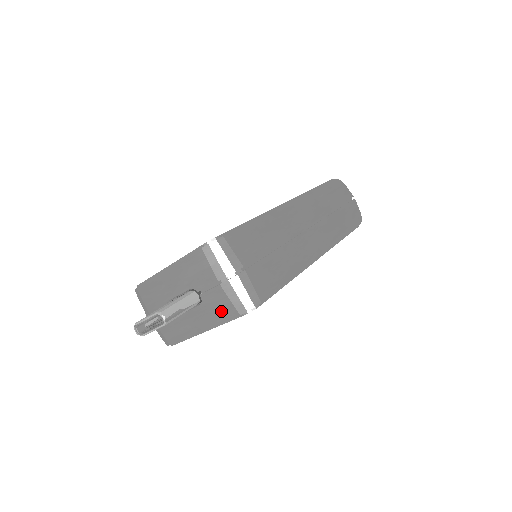
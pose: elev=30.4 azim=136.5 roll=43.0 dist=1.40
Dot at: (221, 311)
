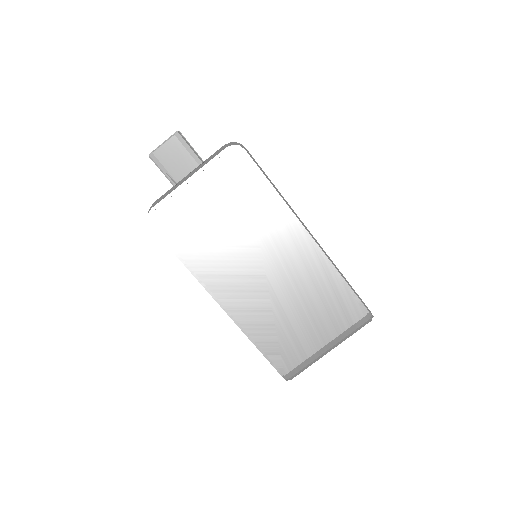
Dot at: (214, 156)
